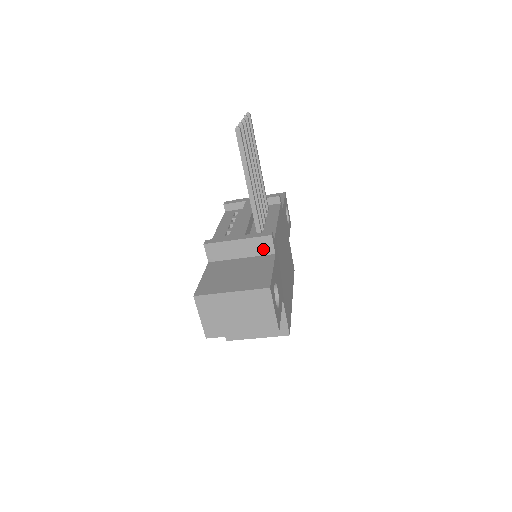
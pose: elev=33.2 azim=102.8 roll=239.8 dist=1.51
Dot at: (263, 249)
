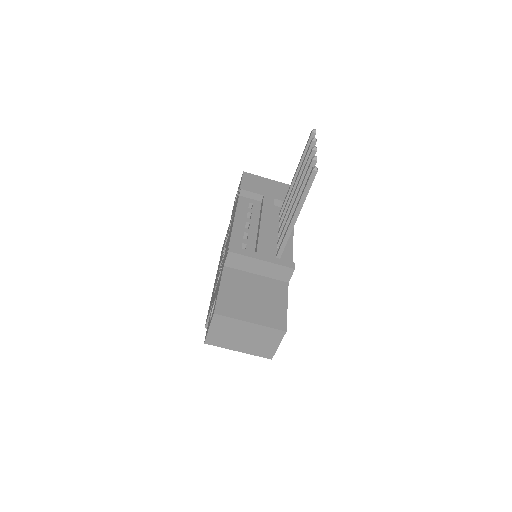
Dot at: (280, 275)
